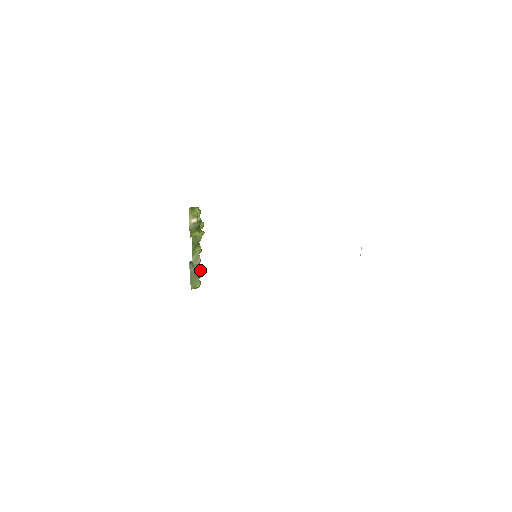
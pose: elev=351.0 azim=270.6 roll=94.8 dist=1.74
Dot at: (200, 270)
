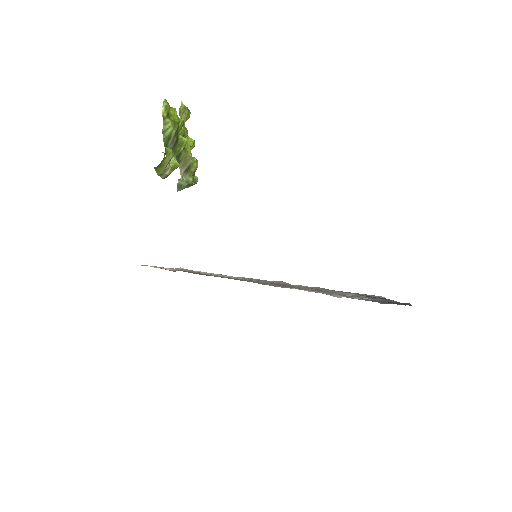
Dot at: (194, 142)
